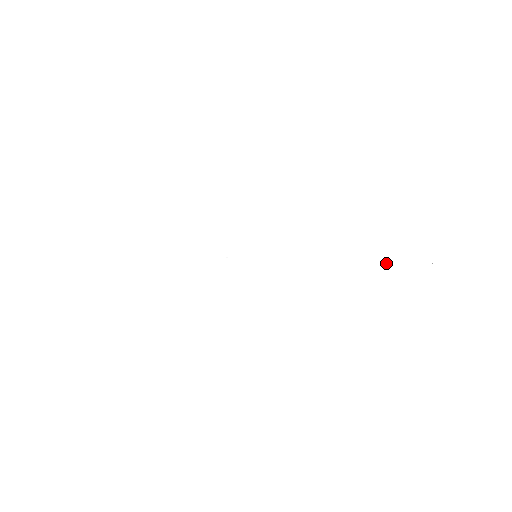
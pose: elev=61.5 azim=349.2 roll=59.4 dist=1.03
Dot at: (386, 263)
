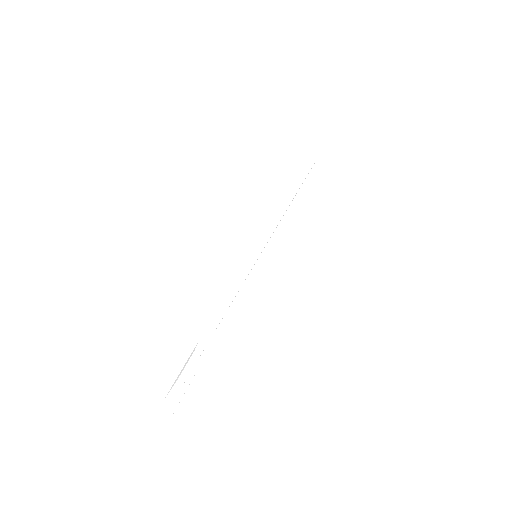
Dot at: occluded
